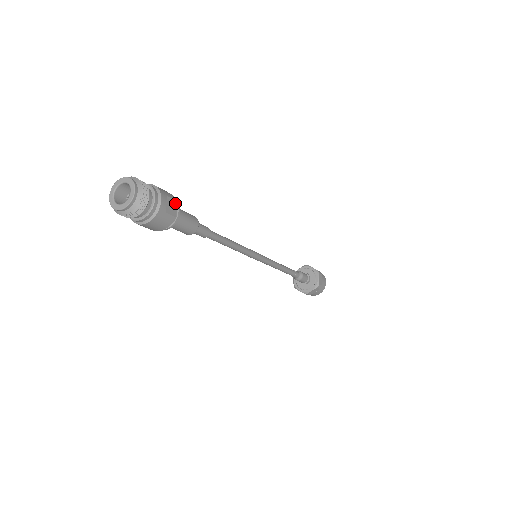
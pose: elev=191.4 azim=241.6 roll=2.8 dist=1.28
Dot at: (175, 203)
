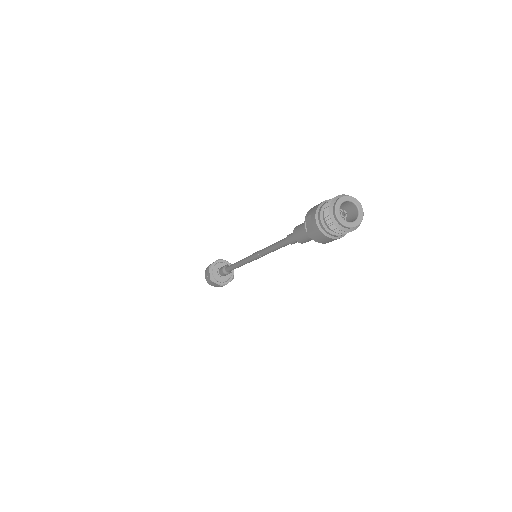
Dot at: occluded
